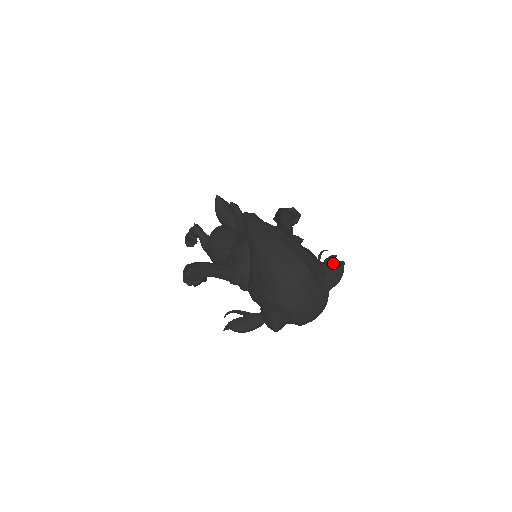
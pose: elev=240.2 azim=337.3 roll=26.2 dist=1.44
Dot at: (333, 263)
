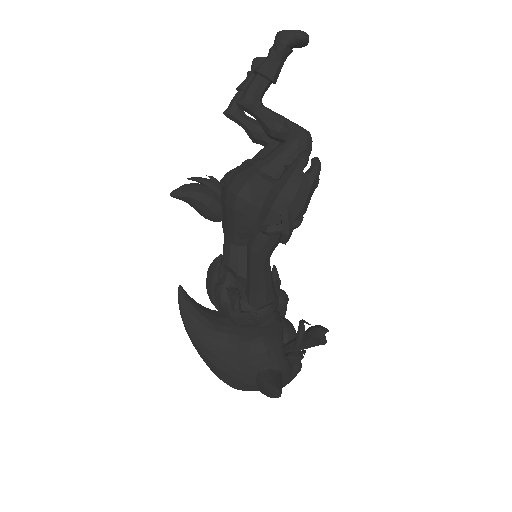
Dot at: (263, 388)
